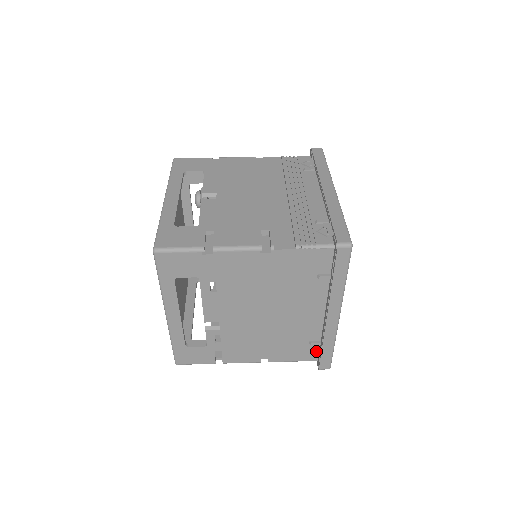
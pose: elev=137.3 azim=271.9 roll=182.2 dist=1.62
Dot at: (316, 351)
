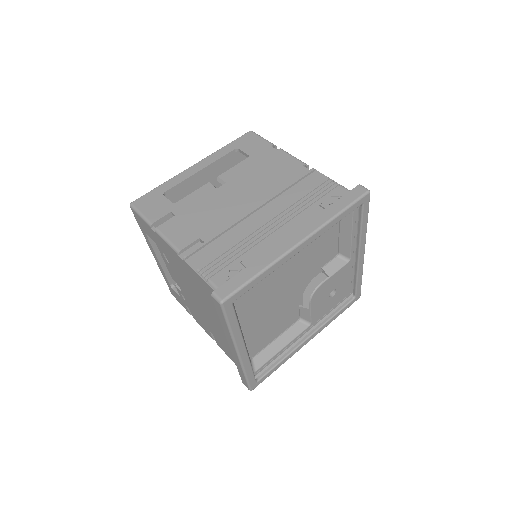
Dot at: occluded
